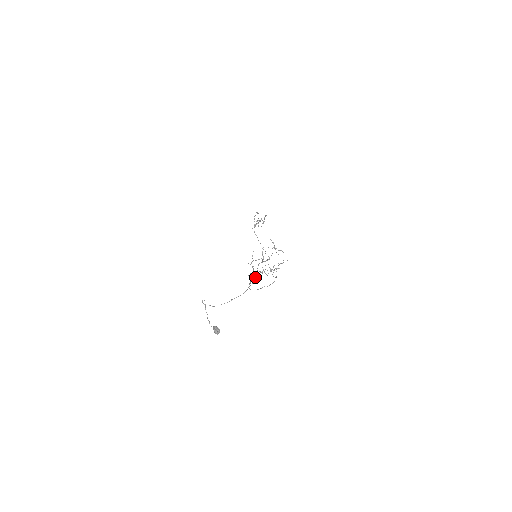
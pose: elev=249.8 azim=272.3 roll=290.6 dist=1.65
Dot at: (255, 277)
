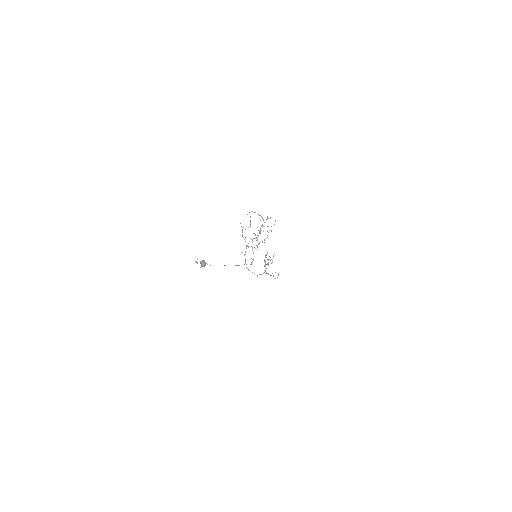
Dot at: (252, 259)
